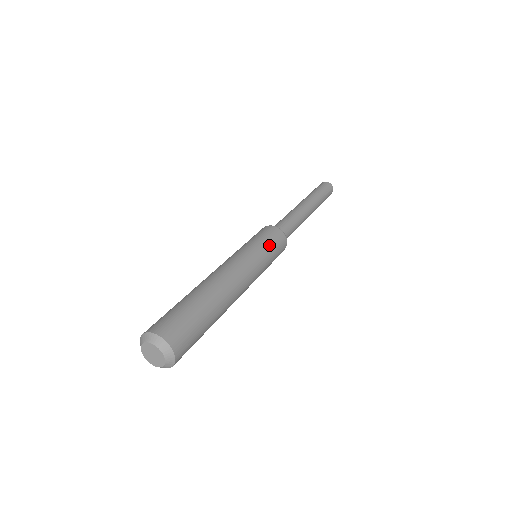
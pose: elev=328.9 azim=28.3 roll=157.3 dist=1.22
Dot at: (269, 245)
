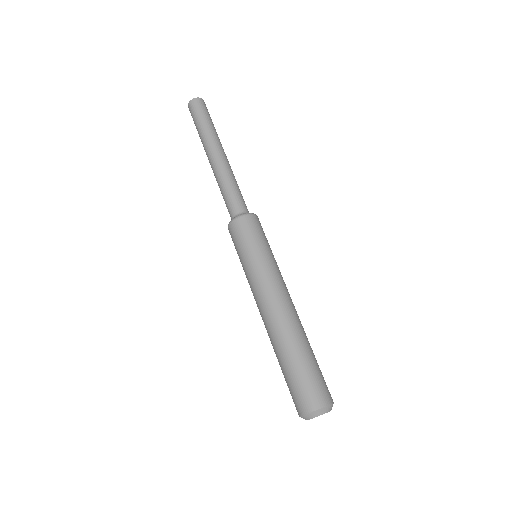
Dot at: (261, 242)
